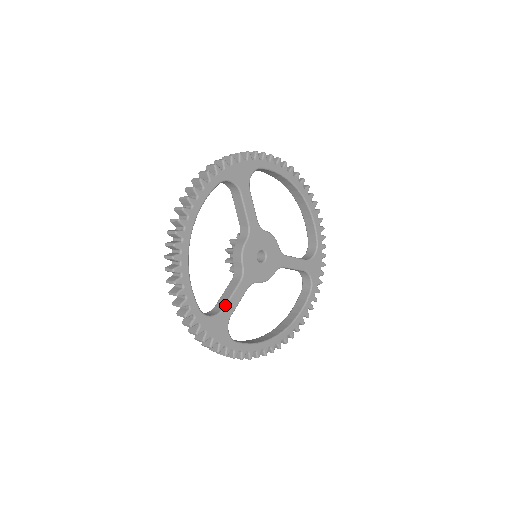
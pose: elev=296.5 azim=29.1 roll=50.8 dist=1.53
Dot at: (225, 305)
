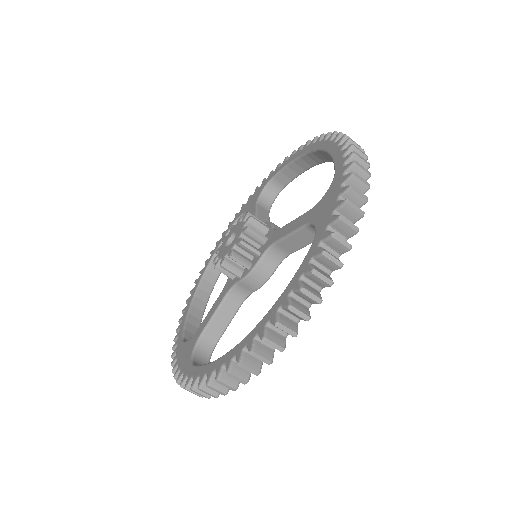
Dot at: occluded
